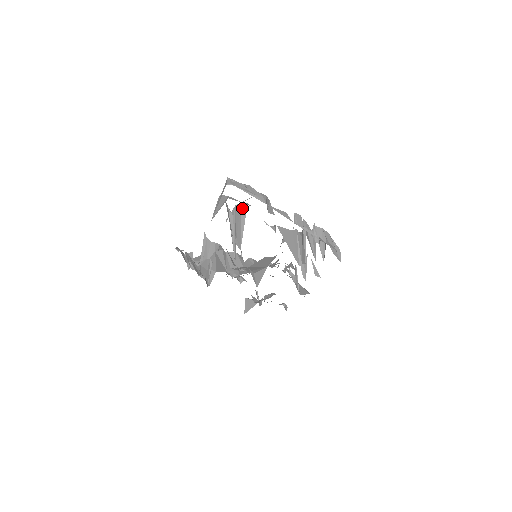
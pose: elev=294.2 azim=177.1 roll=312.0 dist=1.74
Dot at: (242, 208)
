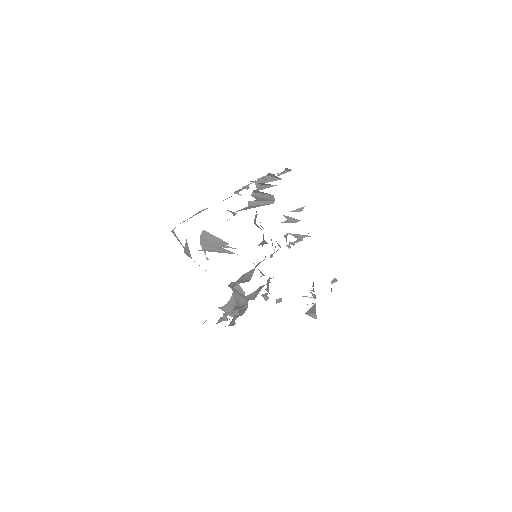
Dot at: (203, 236)
